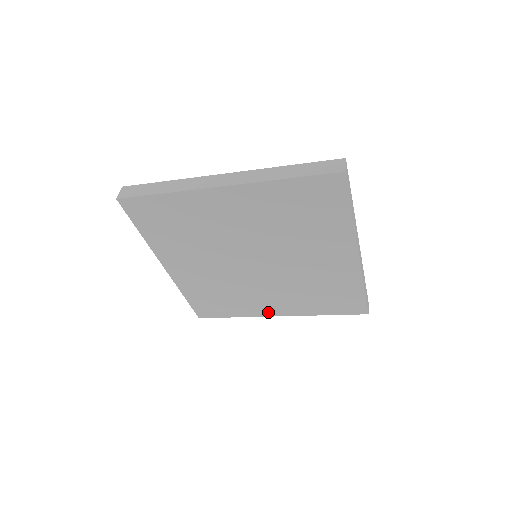
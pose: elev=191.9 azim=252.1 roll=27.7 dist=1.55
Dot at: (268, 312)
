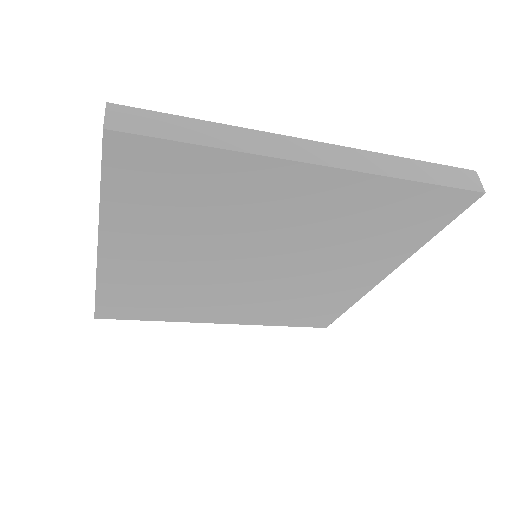
Dot at: (210, 319)
